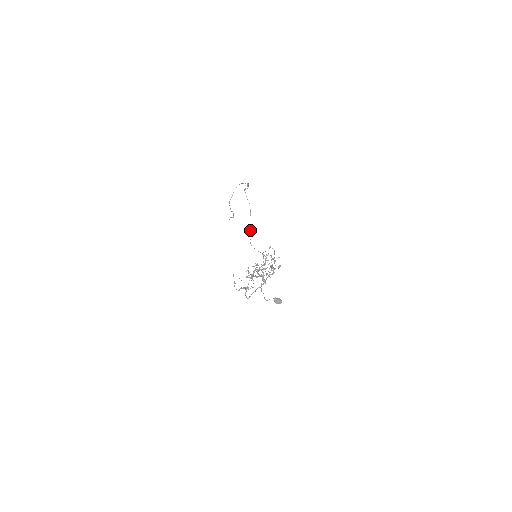
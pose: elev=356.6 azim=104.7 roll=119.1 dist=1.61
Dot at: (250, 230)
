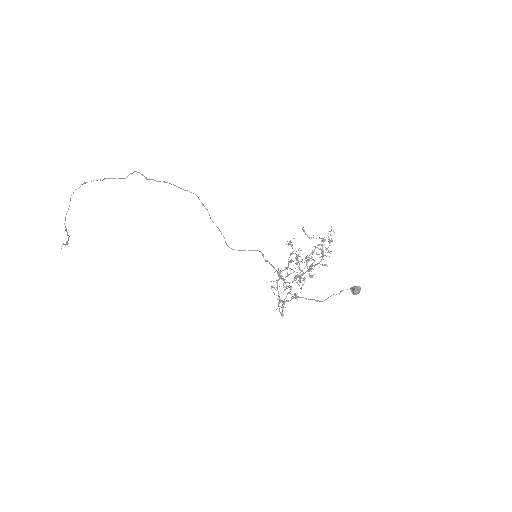
Dot at: (217, 227)
